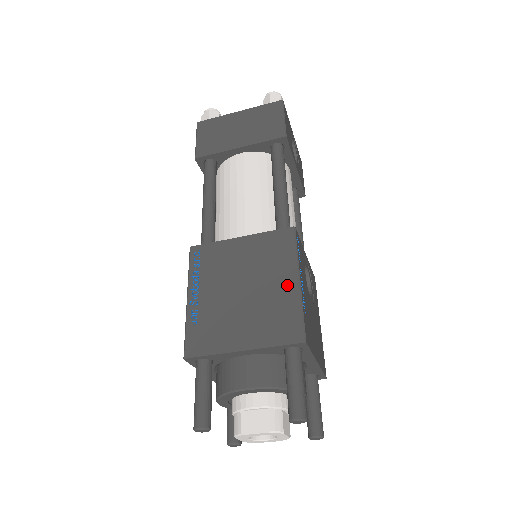
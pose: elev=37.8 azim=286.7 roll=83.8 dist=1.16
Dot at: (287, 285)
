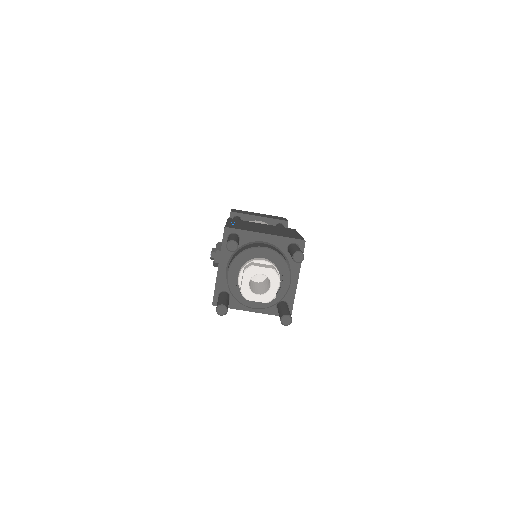
Dot at: (293, 233)
